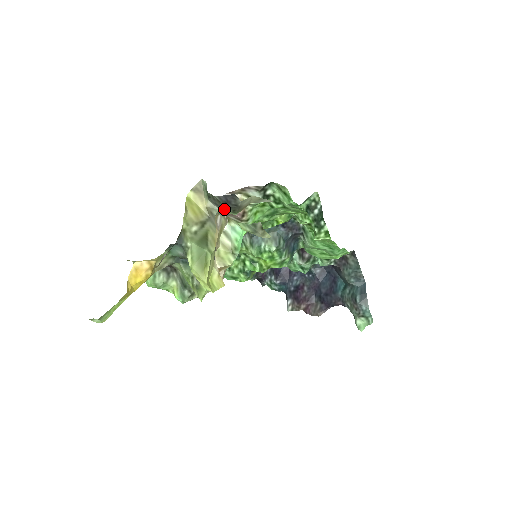
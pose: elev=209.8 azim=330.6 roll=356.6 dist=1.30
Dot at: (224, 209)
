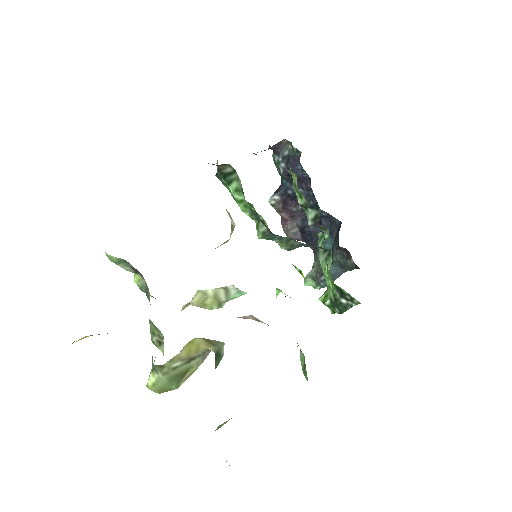
Dot at: occluded
